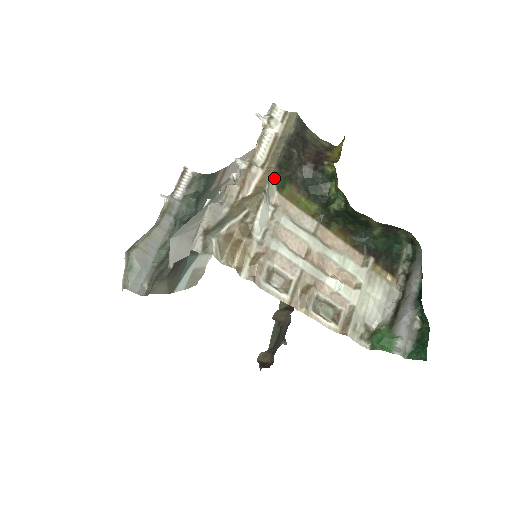
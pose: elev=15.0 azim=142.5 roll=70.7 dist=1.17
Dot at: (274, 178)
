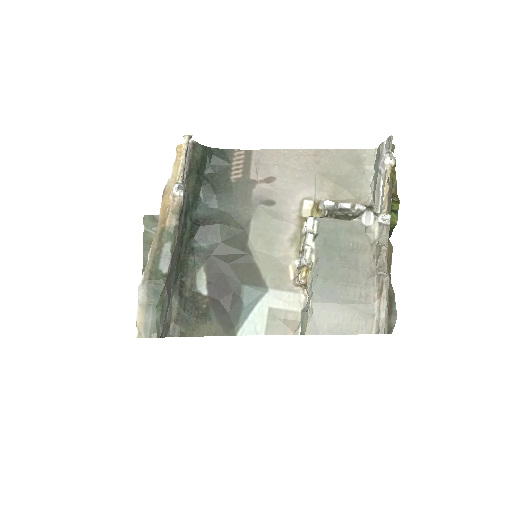
Dot at: occluded
